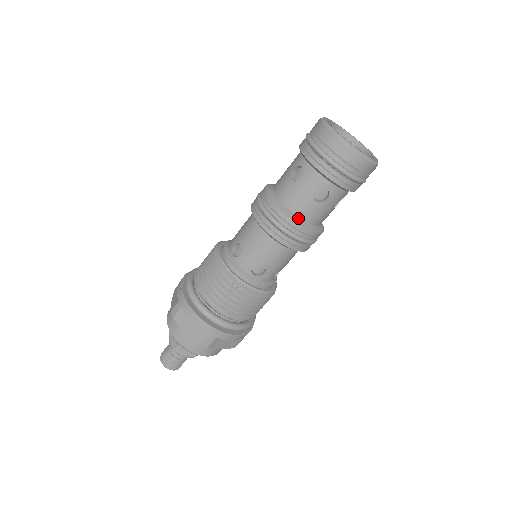
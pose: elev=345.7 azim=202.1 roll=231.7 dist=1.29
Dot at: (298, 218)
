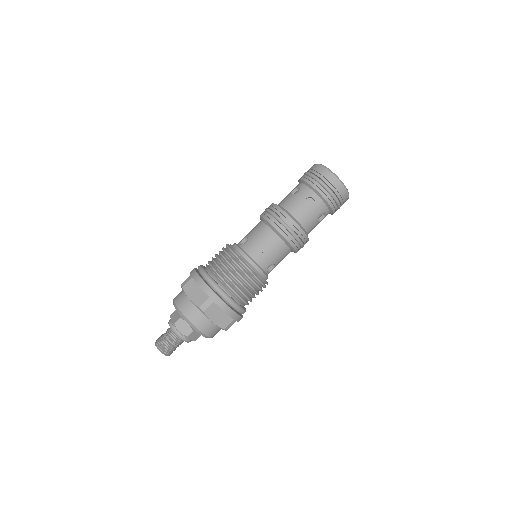
Dot at: (292, 216)
